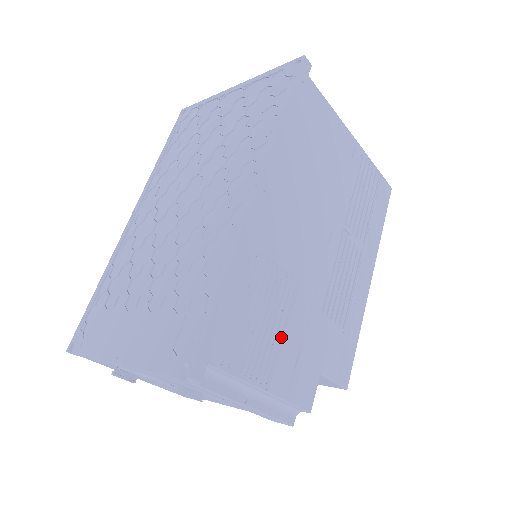
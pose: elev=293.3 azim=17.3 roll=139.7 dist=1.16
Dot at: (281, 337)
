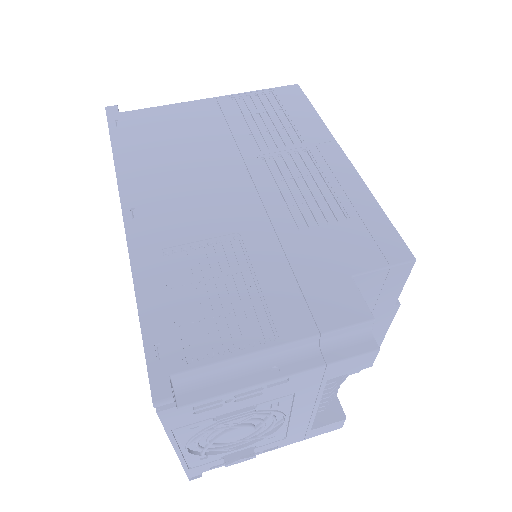
Dot at: (256, 288)
